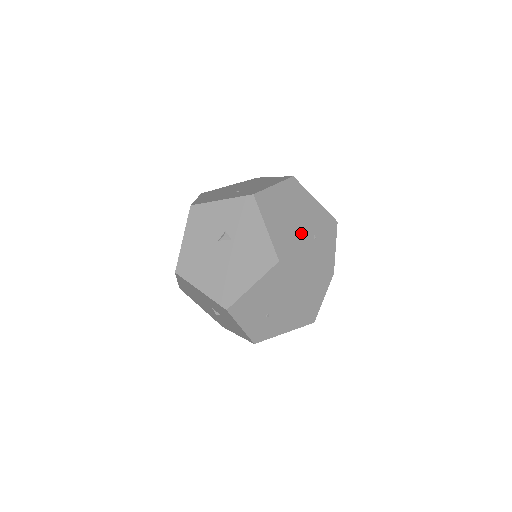
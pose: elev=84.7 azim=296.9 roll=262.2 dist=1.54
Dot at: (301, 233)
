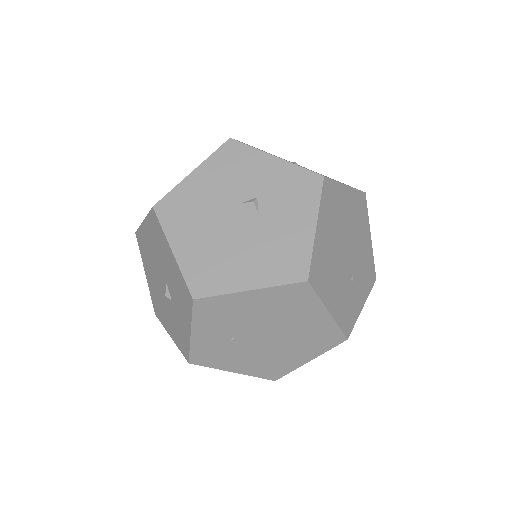
Dot at: (343, 264)
